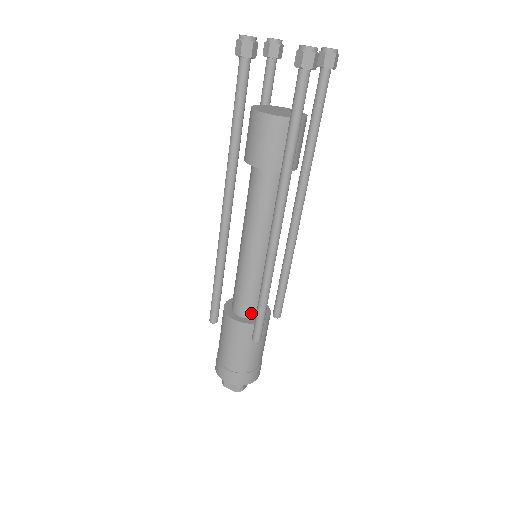
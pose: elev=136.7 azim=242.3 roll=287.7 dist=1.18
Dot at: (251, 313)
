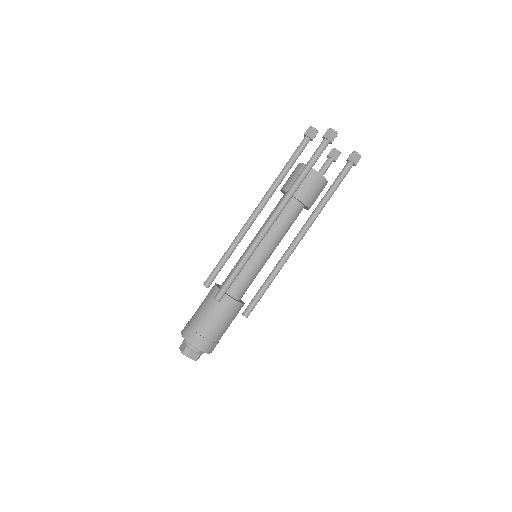
Dot at: occluded
